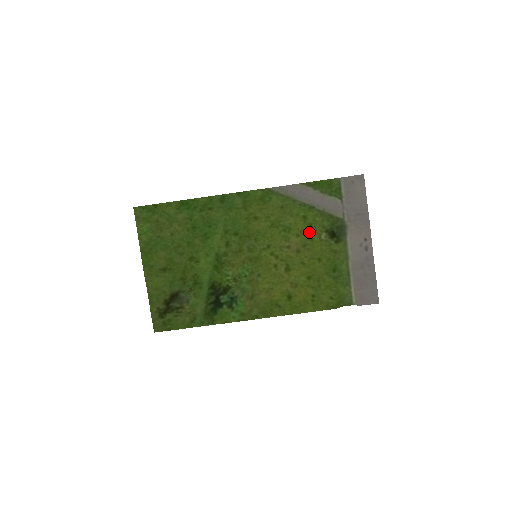
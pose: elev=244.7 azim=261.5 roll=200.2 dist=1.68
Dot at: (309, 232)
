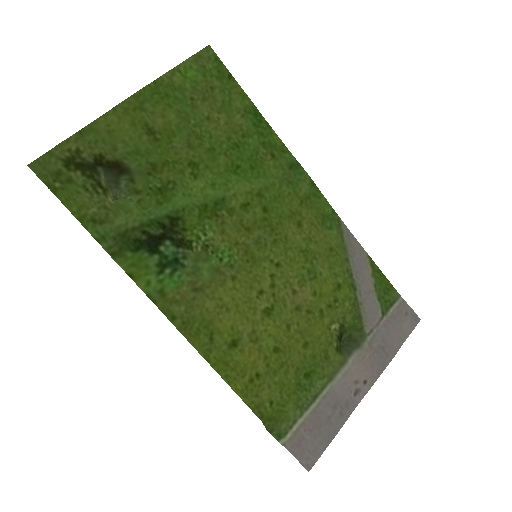
Dot at: (327, 305)
